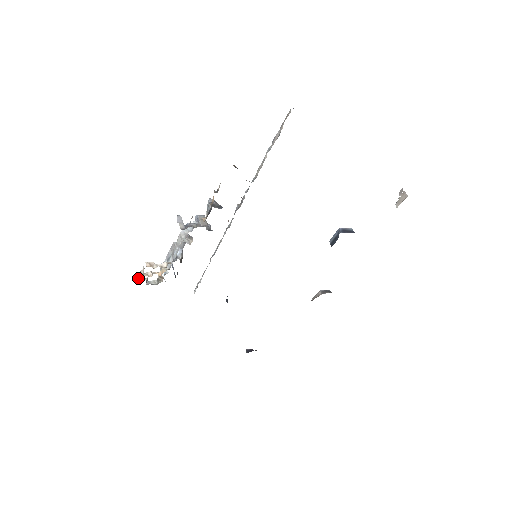
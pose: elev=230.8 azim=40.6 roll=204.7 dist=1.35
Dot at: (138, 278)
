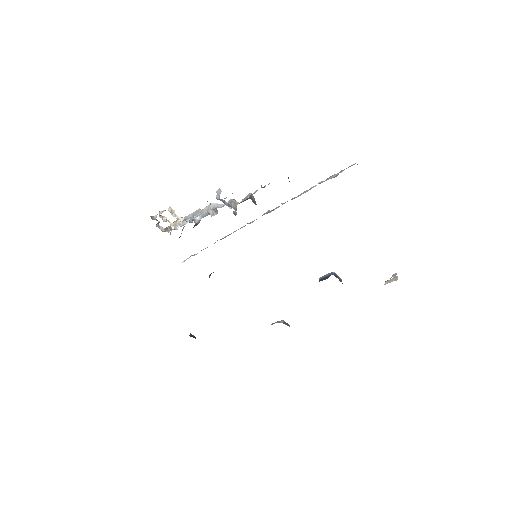
Dot at: (154, 216)
